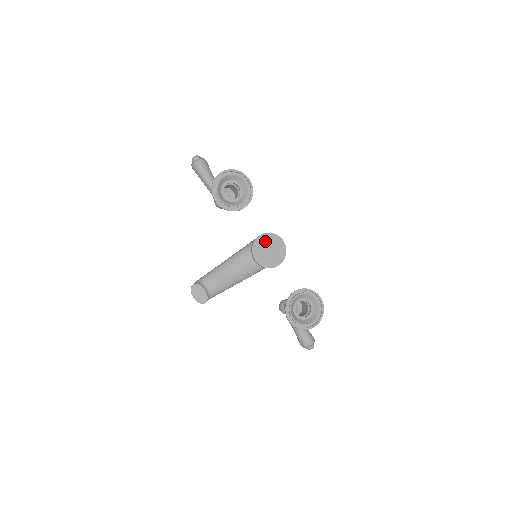
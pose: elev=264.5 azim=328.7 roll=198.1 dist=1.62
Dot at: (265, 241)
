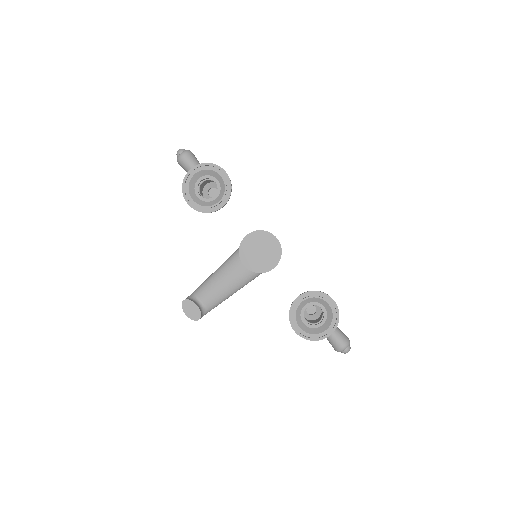
Dot at: (253, 241)
